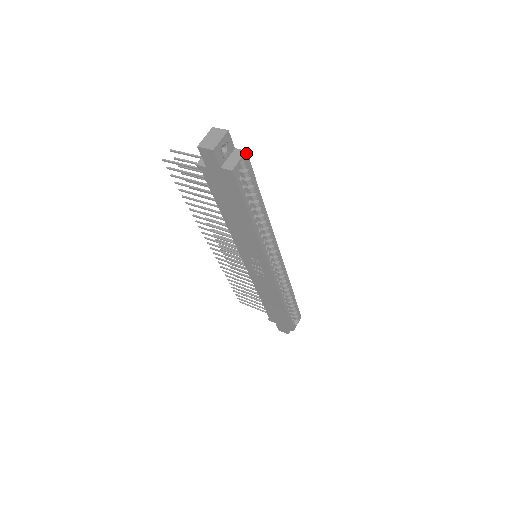
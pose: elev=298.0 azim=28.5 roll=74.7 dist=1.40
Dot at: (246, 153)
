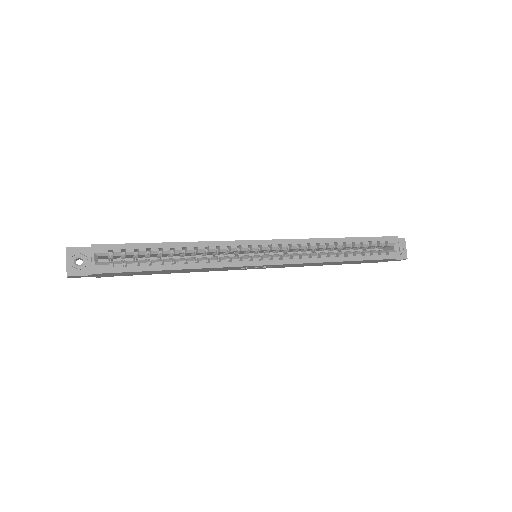
Dot at: (93, 246)
